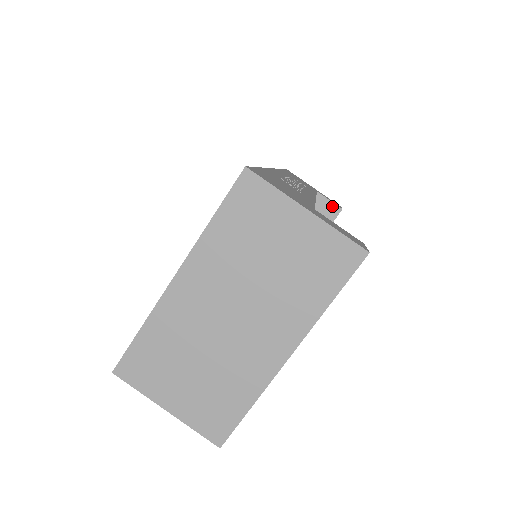
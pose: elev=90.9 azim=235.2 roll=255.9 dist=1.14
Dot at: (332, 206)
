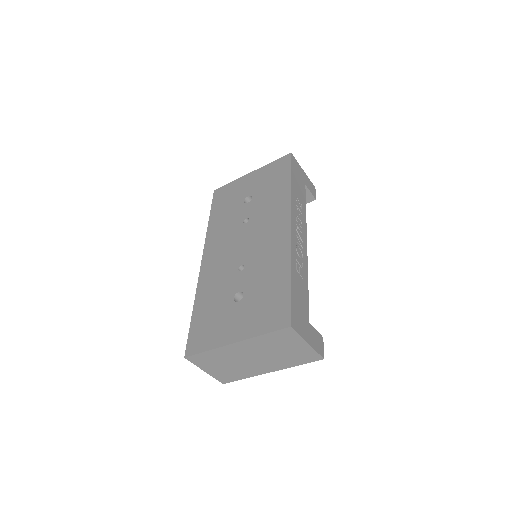
Dot at: (310, 196)
